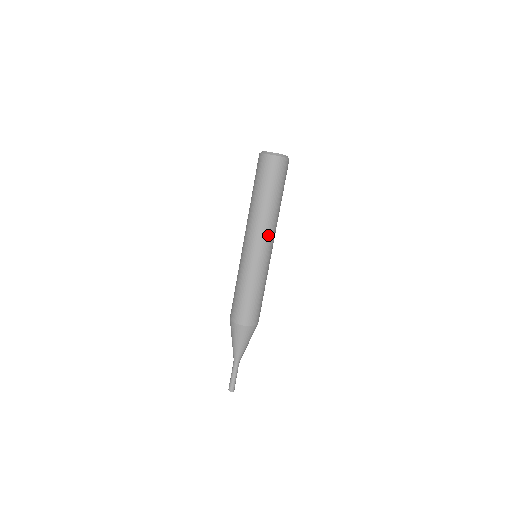
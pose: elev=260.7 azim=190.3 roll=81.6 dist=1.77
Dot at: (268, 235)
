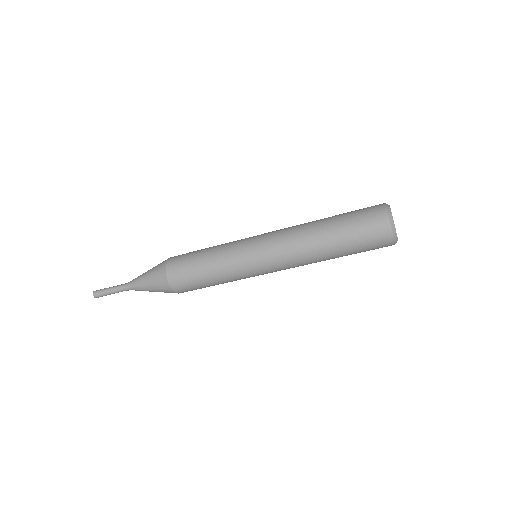
Dot at: (287, 263)
